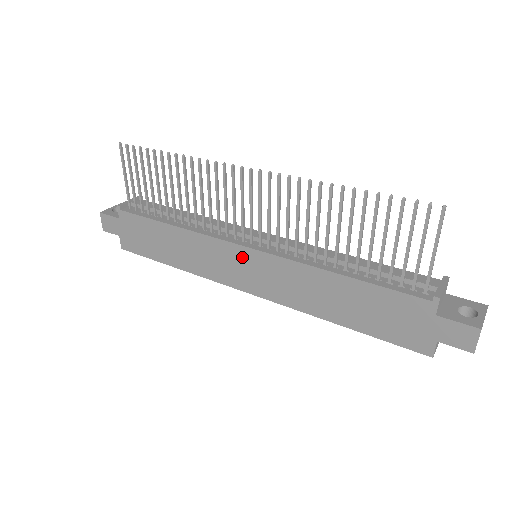
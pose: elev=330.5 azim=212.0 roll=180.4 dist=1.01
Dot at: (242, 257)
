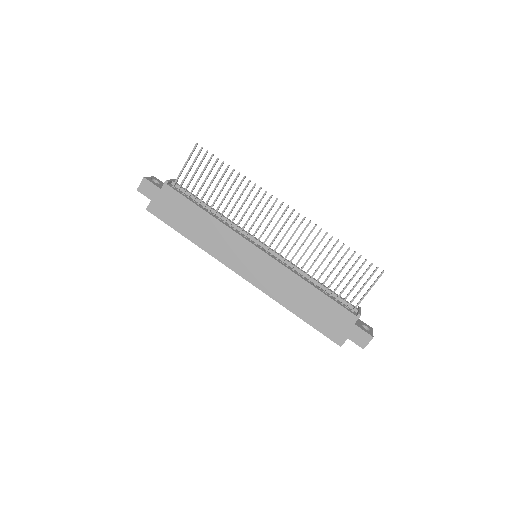
Dot at: (252, 253)
